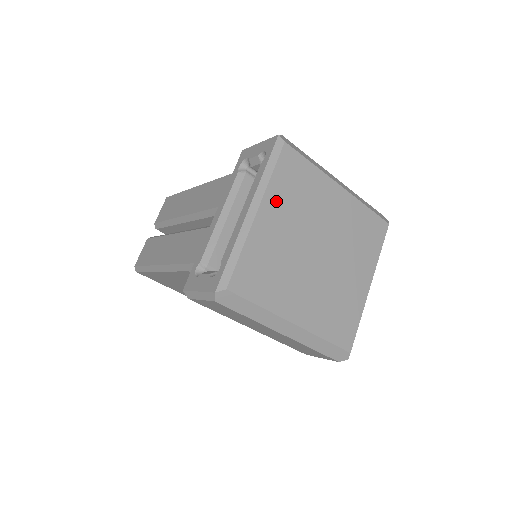
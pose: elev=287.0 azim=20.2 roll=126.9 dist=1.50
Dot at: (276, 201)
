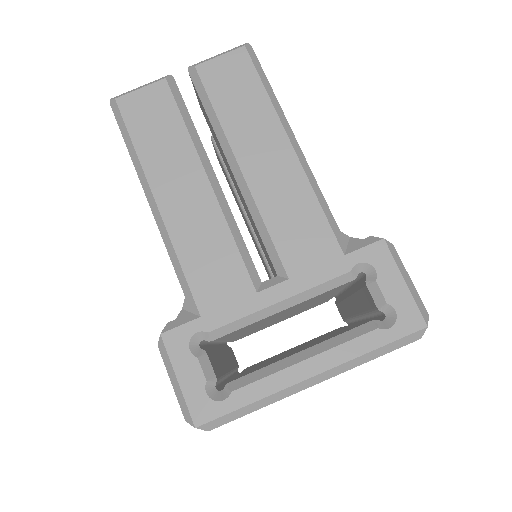
Dot at: occluded
